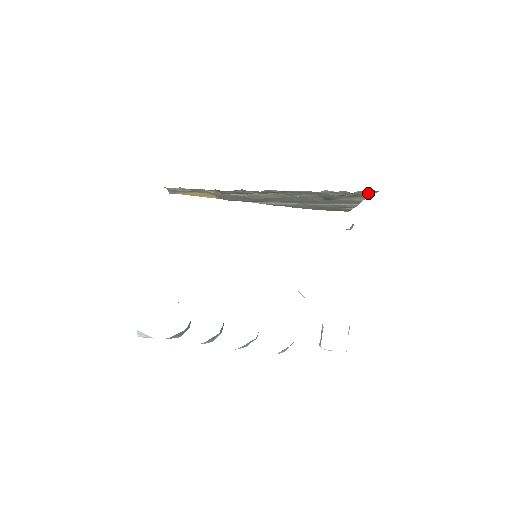
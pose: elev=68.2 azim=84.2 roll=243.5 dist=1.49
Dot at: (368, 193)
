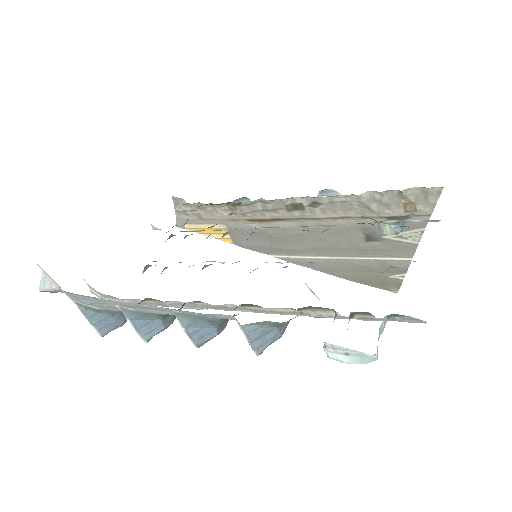
Dot at: (427, 202)
